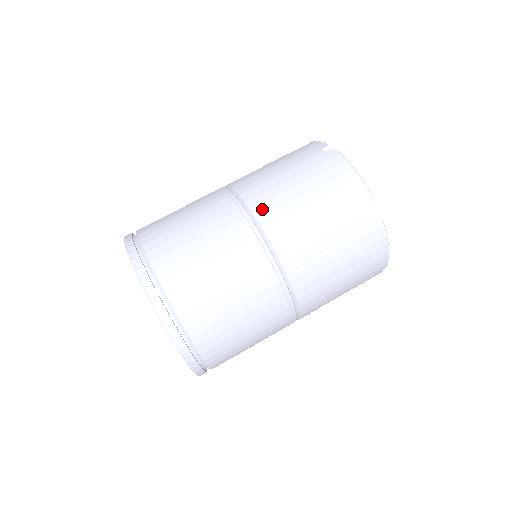
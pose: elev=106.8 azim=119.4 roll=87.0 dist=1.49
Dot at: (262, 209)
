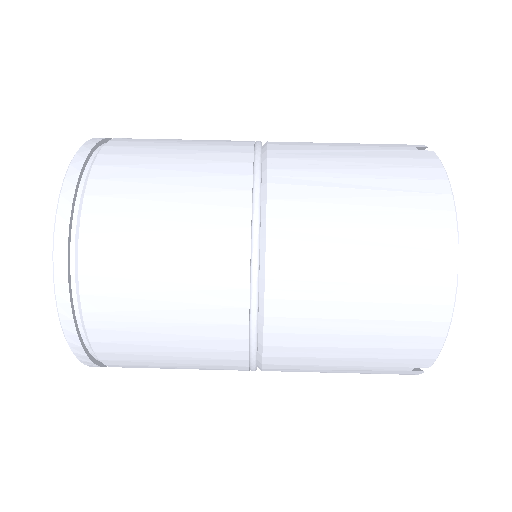
Dot at: (281, 308)
